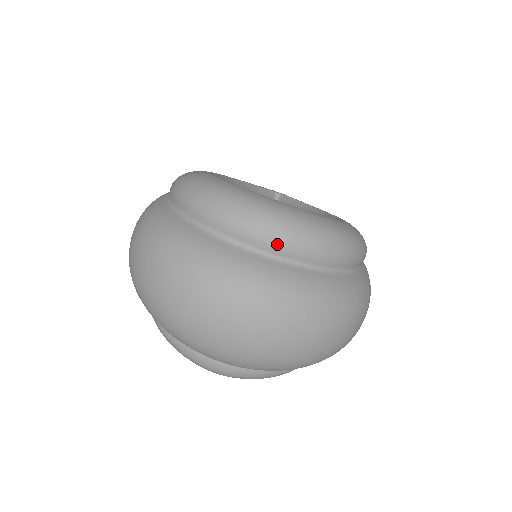
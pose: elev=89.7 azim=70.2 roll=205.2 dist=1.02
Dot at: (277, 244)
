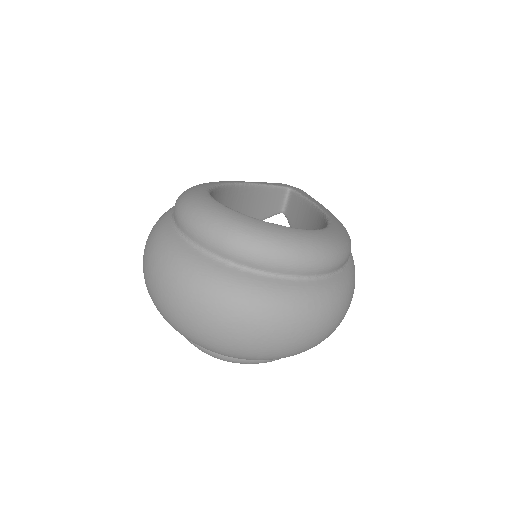
Dot at: (252, 259)
